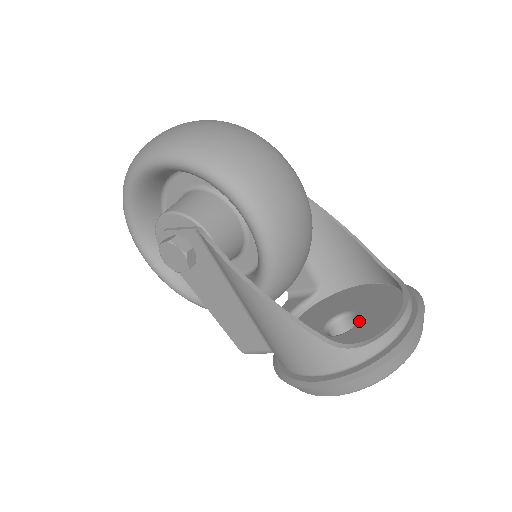
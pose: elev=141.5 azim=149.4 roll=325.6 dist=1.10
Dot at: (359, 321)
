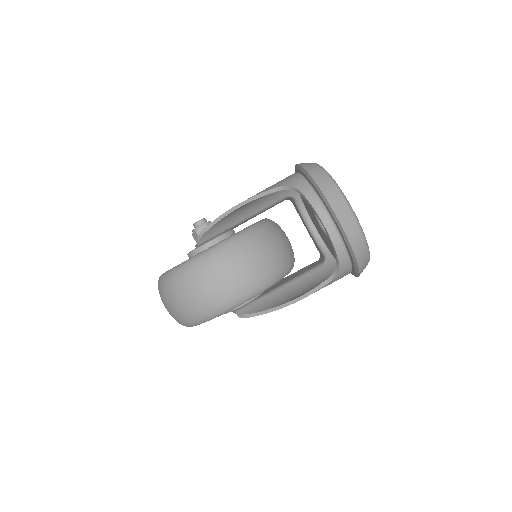
Dot at: occluded
